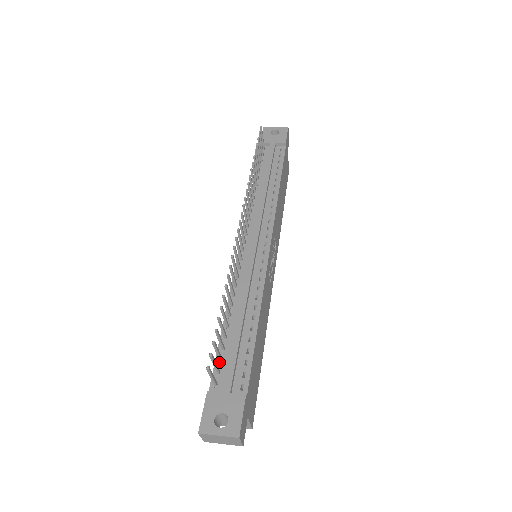
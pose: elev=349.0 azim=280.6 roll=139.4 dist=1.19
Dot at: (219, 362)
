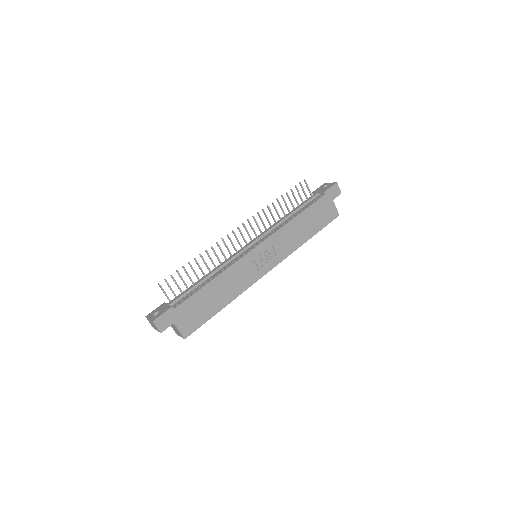
Dot at: occluded
